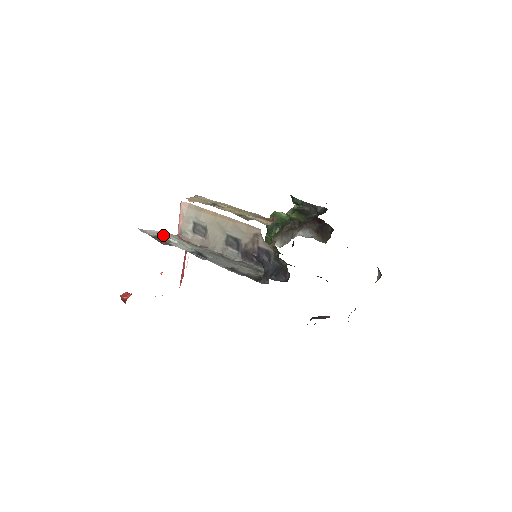
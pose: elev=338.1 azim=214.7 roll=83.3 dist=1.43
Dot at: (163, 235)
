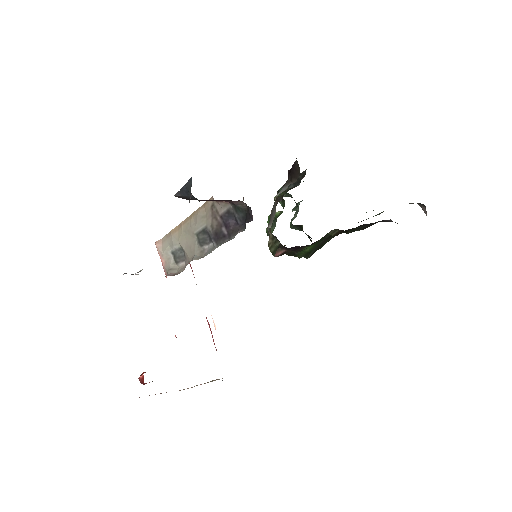
Dot at: occluded
